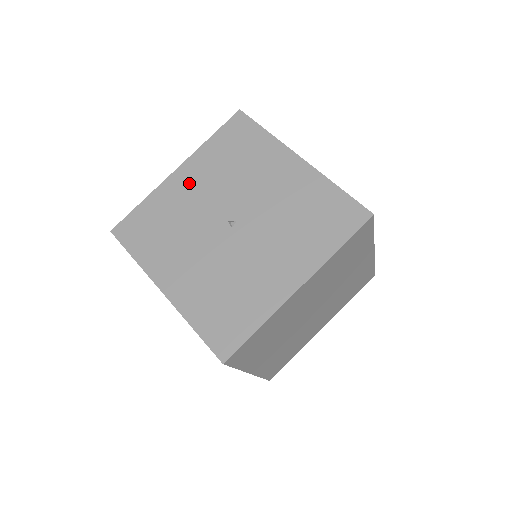
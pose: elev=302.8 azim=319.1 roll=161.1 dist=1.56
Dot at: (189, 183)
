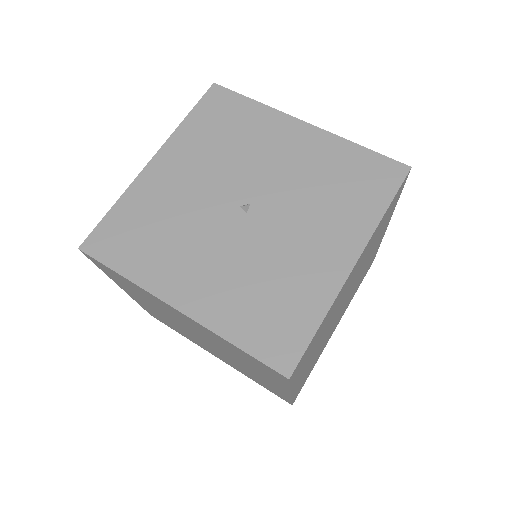
Dot at: (174, 172)
